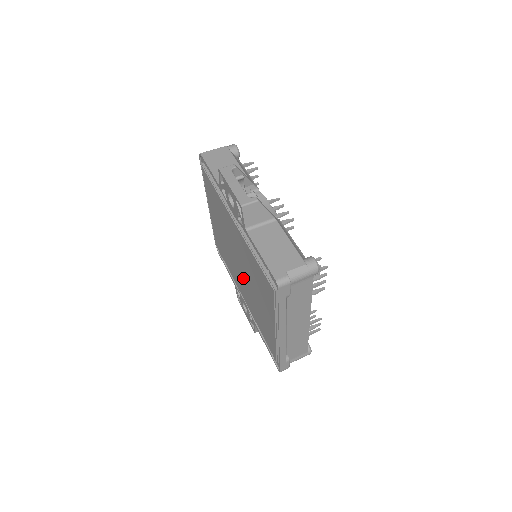
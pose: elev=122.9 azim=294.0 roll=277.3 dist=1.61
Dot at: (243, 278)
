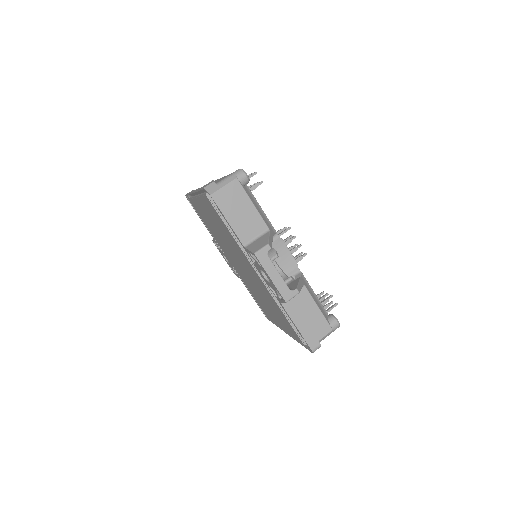
Dot at: (243, 273)
